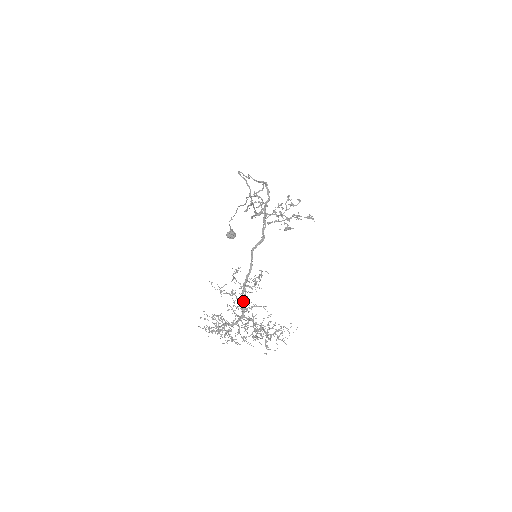
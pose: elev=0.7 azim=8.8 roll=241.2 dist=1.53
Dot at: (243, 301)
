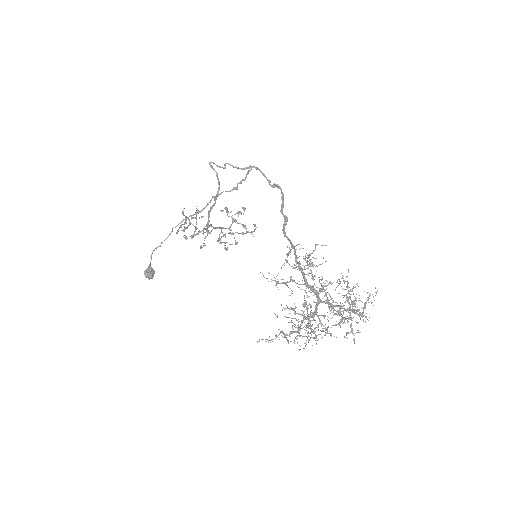
Dot at: occluded
